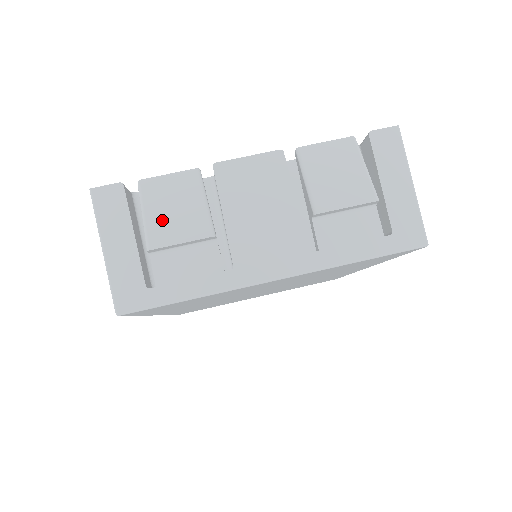
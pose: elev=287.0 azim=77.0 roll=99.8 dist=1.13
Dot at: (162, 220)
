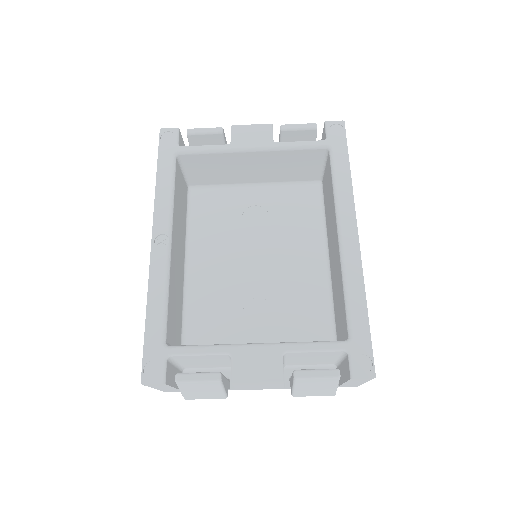
Dot at: (193, 394)
